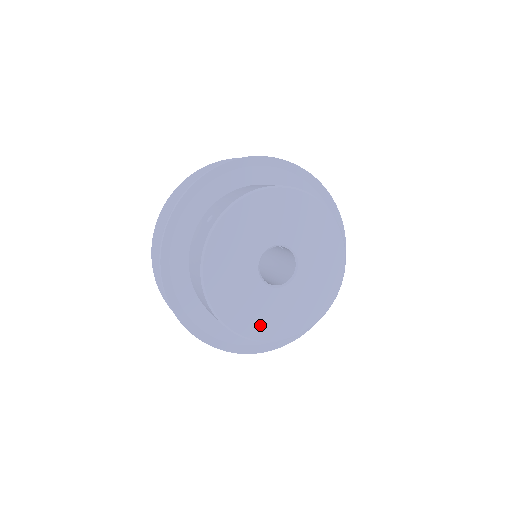
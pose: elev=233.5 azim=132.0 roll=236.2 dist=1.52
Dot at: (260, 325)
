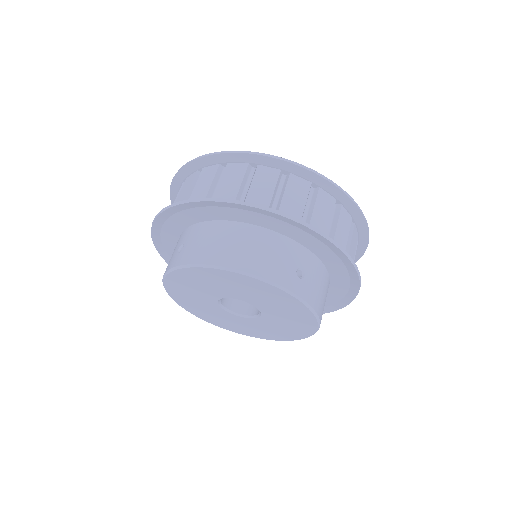
Dot at: (221, 323)
